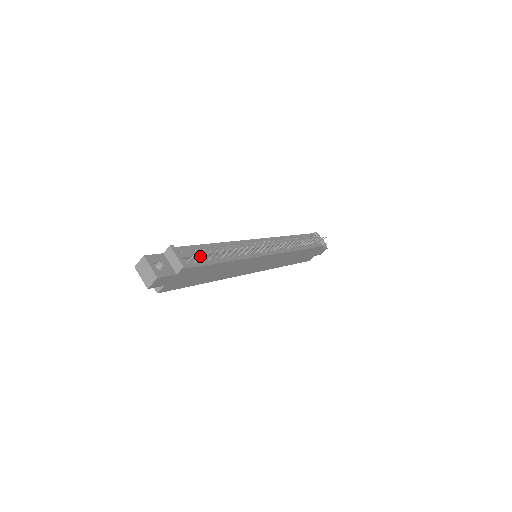
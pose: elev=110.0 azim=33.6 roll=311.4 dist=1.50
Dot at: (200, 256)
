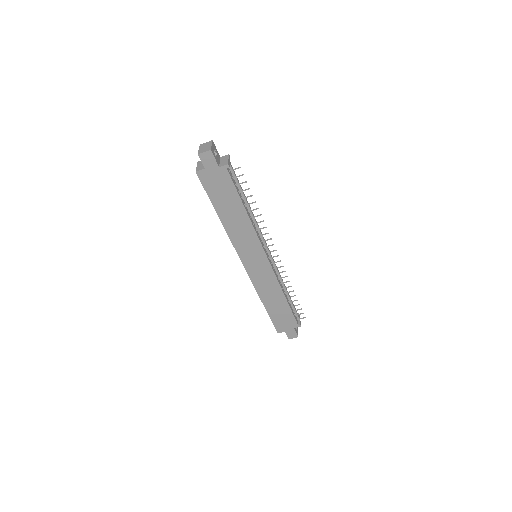
Dot at: (239, 176)
